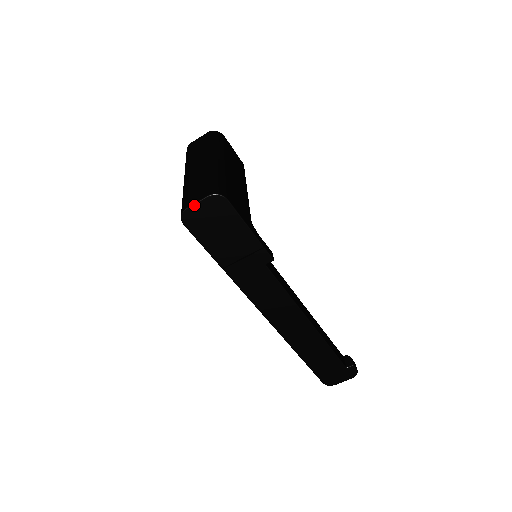
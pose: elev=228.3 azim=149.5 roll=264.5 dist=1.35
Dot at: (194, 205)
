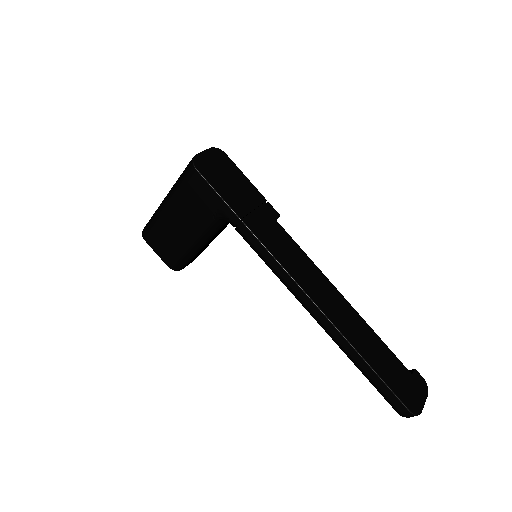
Dot at: (201, 153)
